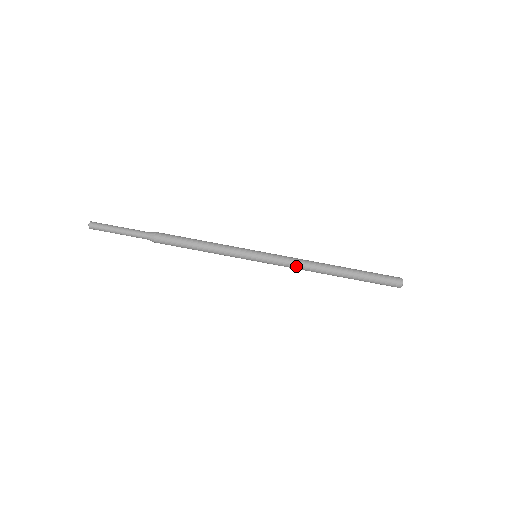
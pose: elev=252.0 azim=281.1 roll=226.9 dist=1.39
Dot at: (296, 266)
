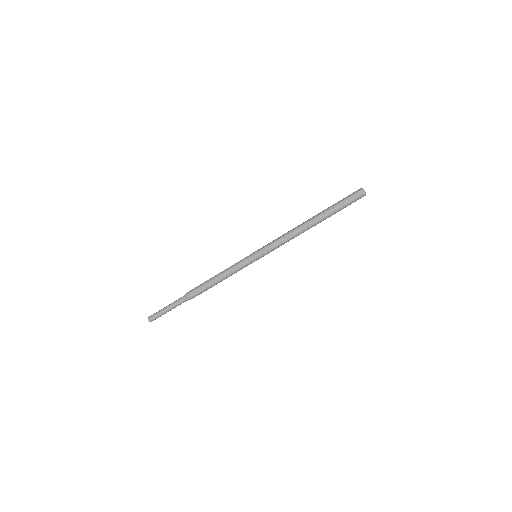
Dot at: (286, 242)
